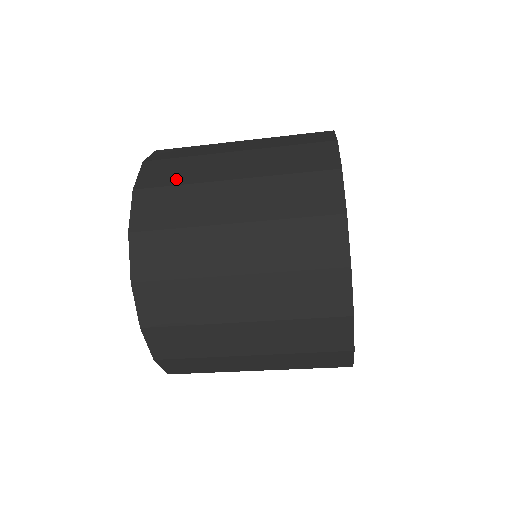
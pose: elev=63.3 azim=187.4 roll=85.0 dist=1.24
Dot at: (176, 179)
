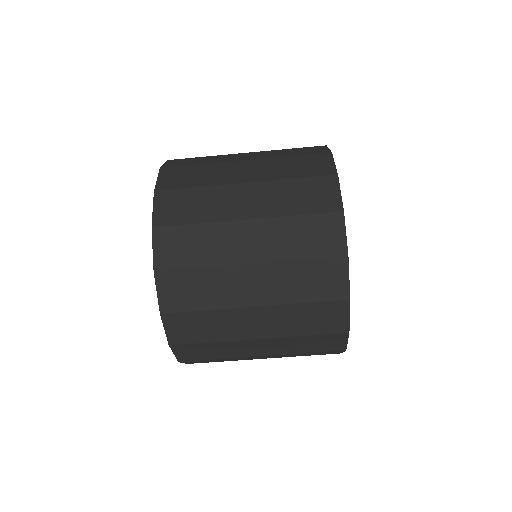
Dot at: (193, 259)
